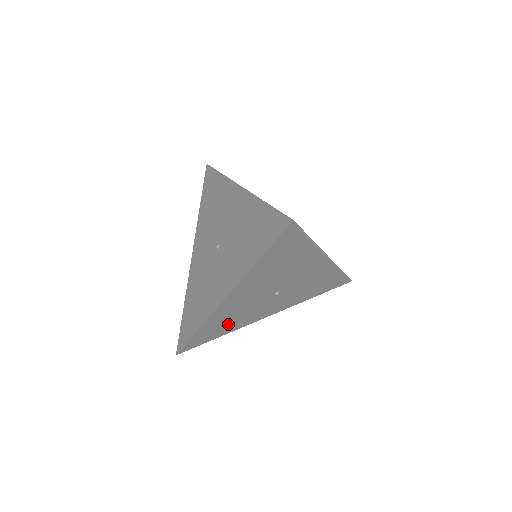
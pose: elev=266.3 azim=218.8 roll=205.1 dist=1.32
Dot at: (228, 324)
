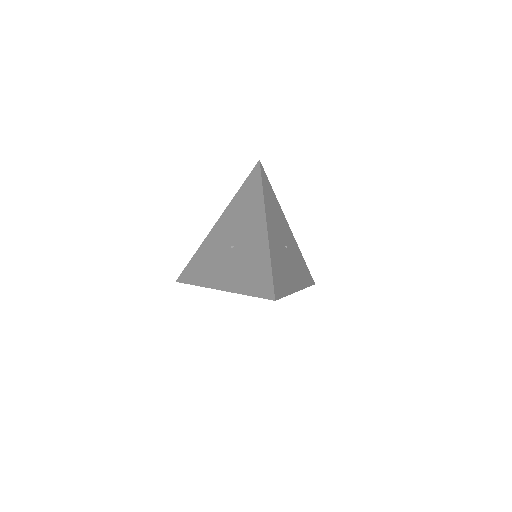
Dot at: occluded
